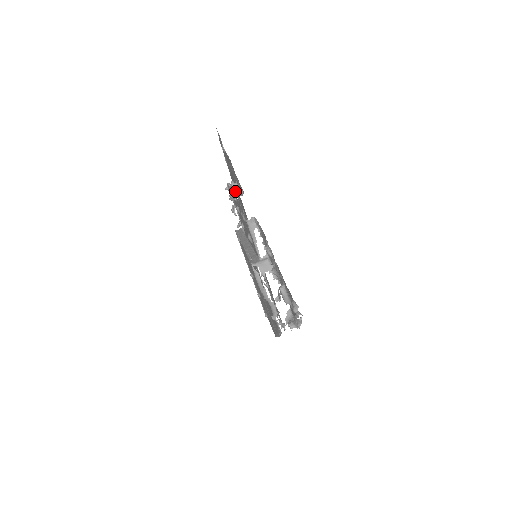
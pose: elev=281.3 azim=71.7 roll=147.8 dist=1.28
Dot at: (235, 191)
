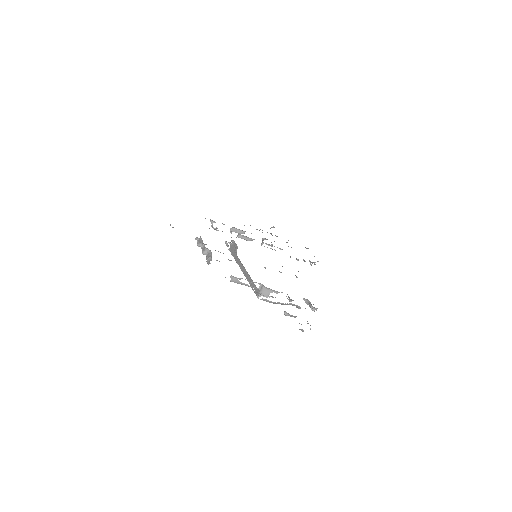
Dot at: (205, 252)
